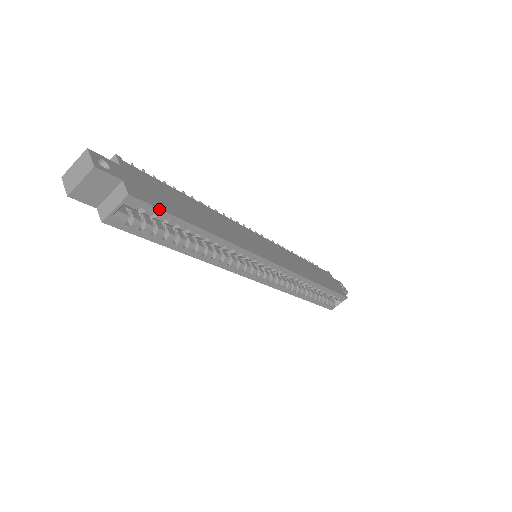
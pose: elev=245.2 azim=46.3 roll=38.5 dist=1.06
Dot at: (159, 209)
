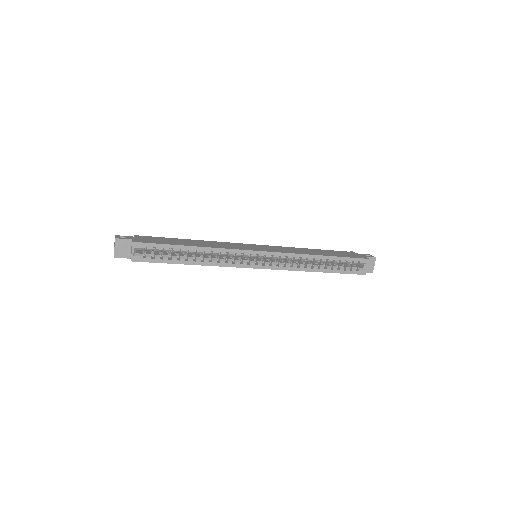
Dot at: (153, 244)
